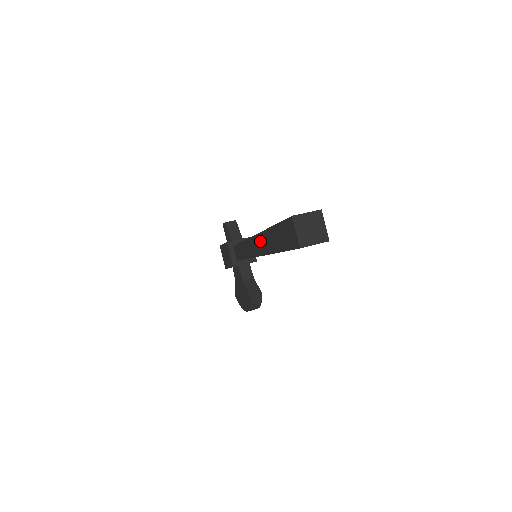
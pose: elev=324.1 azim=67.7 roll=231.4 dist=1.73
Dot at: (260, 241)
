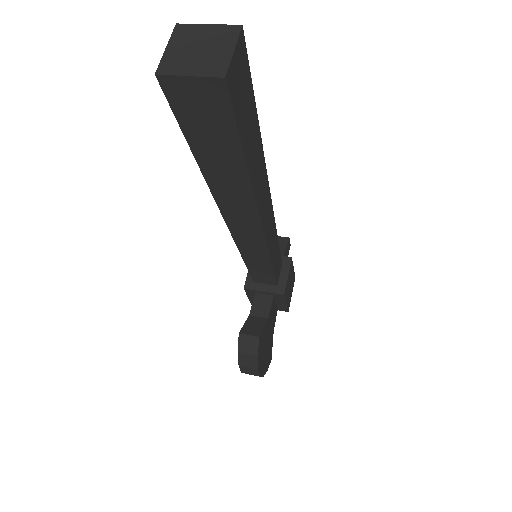
Dot at: occluded
